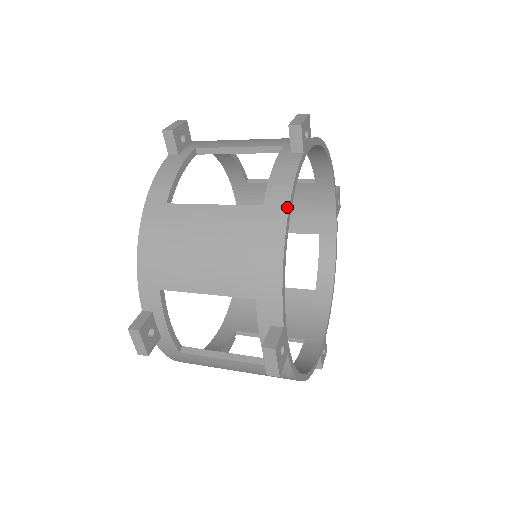
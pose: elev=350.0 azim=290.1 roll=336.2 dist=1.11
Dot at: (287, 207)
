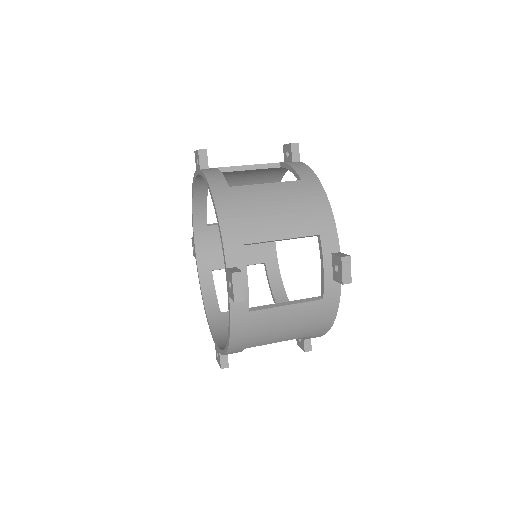
Dot at: (317, 179)
